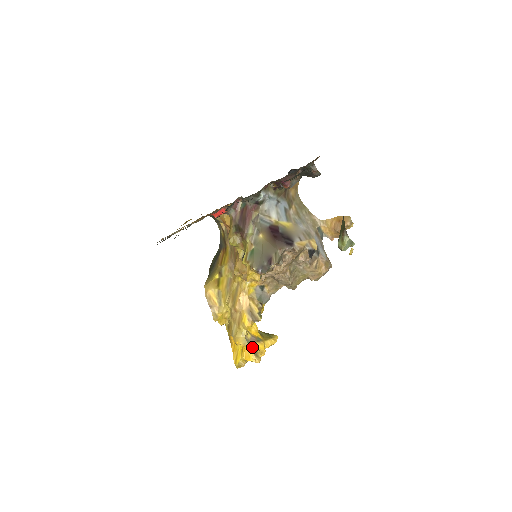
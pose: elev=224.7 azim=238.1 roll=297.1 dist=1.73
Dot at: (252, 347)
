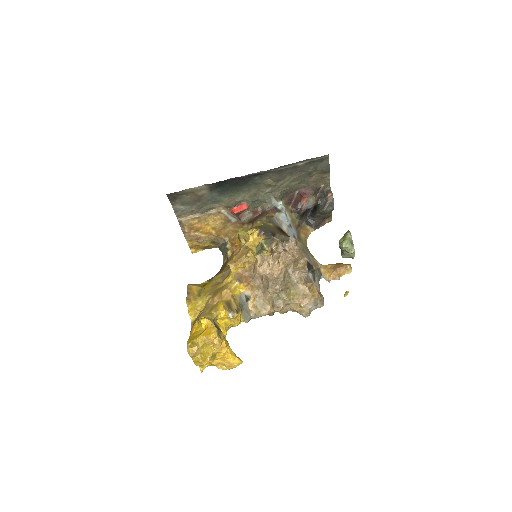
Dot at: (217, 327)
